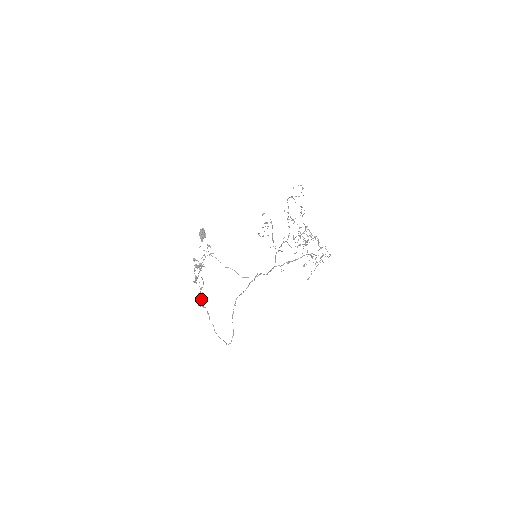
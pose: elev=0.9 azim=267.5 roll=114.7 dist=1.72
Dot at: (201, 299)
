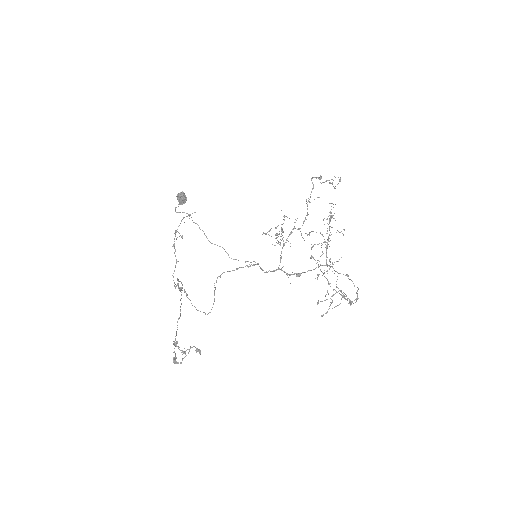
Dot at: (177, 283)
